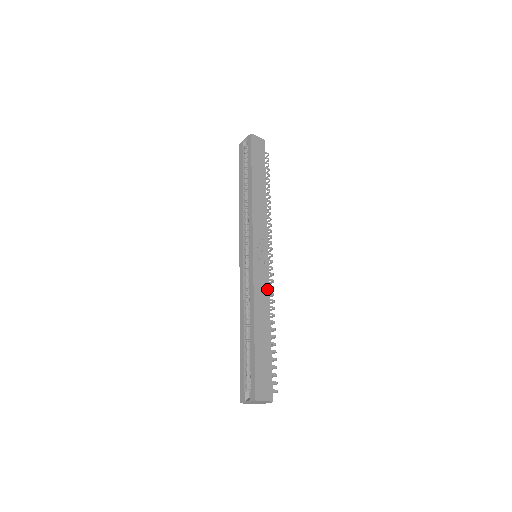
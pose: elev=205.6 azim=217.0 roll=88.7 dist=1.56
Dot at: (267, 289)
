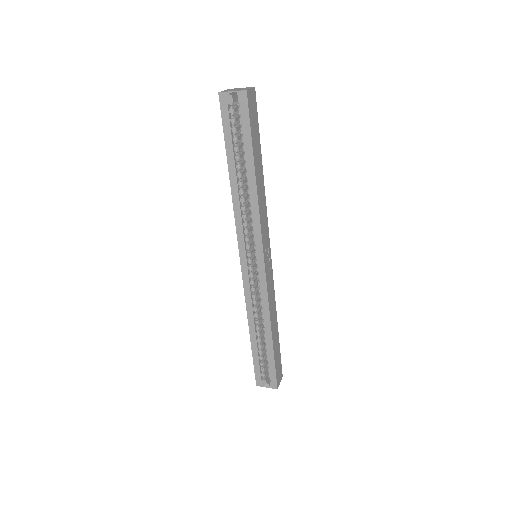
Dot at: (274, 292)
